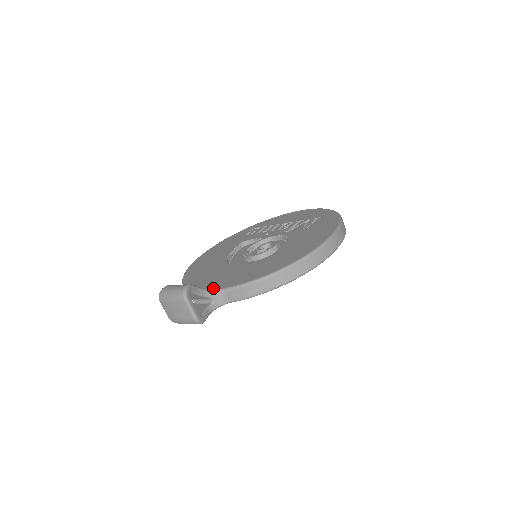
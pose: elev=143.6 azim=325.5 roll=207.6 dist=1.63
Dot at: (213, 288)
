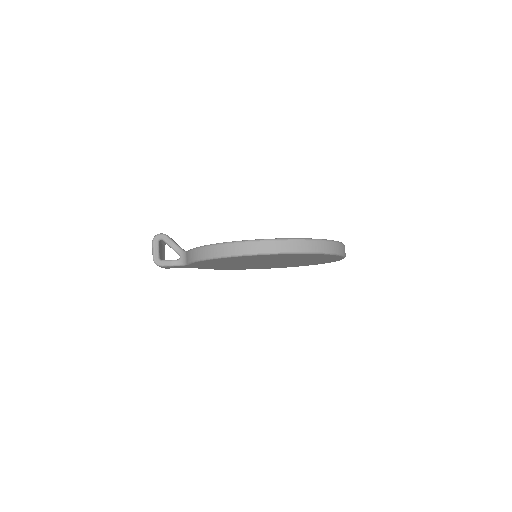
Dot at: occluded
